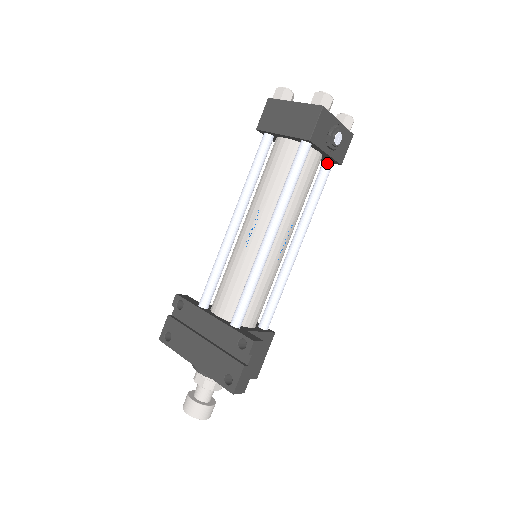
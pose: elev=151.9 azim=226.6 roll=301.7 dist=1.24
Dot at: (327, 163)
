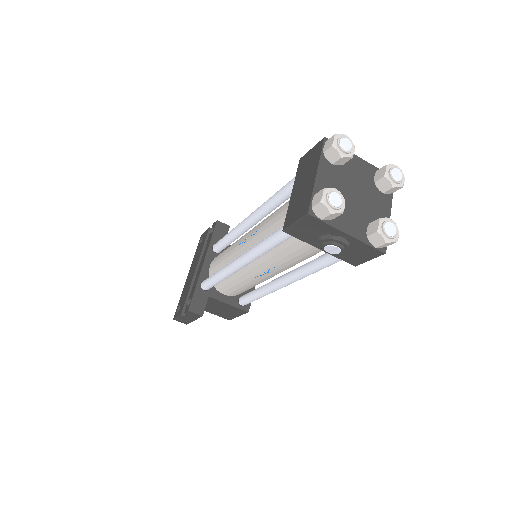
Dot at: occluded
